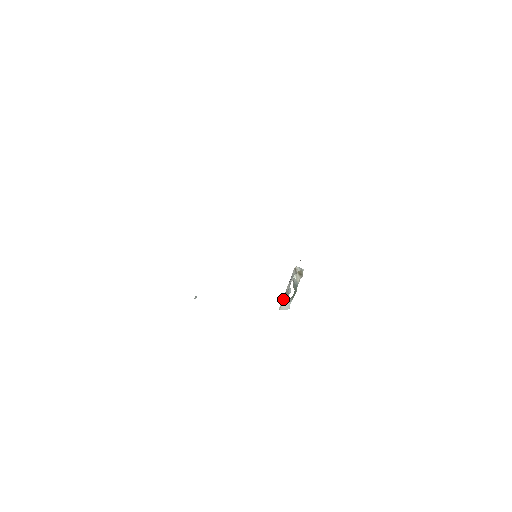
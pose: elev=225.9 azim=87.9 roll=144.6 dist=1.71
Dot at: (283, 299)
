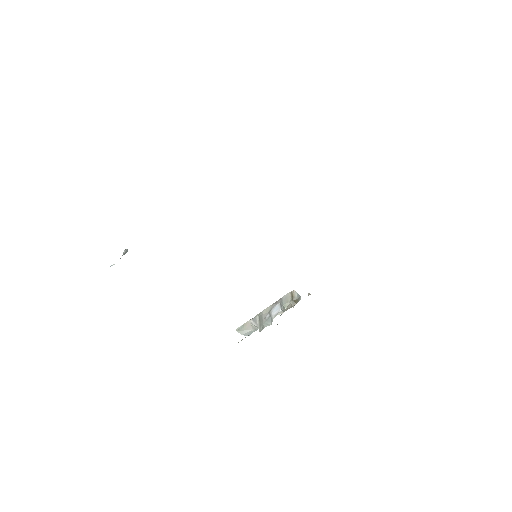
Dot at: (250, 321)
